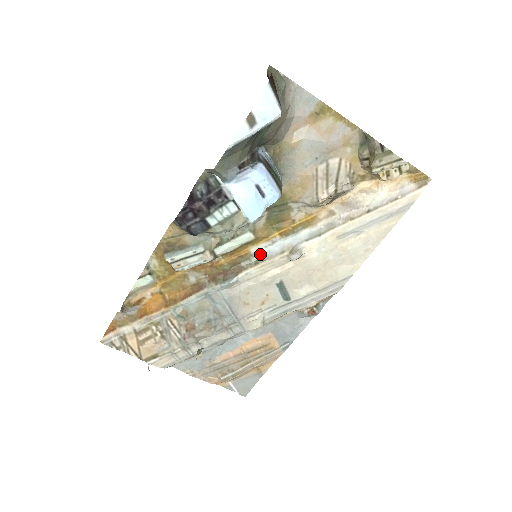
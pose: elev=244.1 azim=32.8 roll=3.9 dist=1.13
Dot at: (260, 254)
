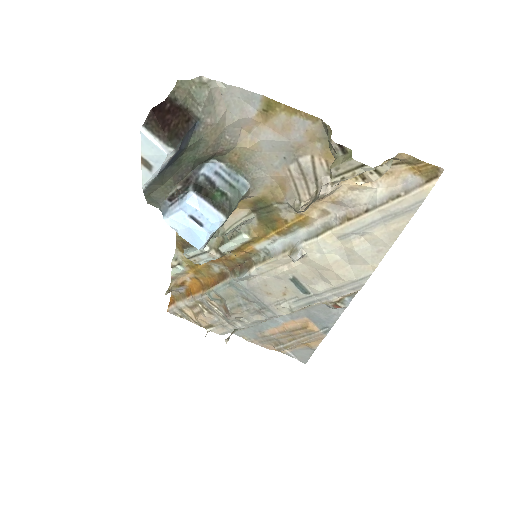
Dot at: (266, 250)
